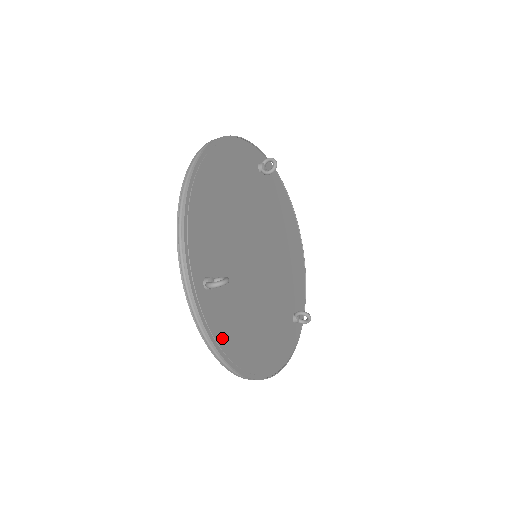
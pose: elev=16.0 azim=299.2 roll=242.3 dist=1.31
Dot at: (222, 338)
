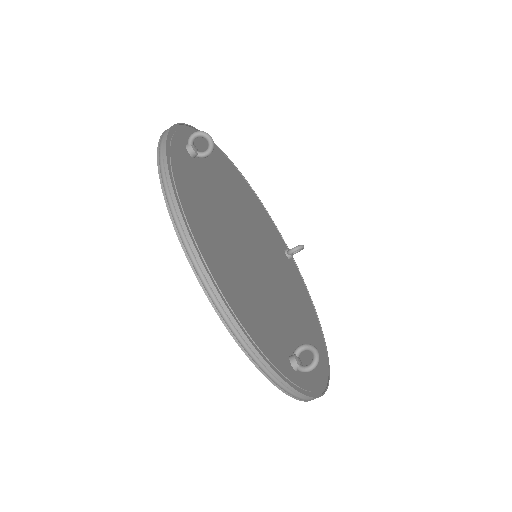
Dot at: (178, 171)
